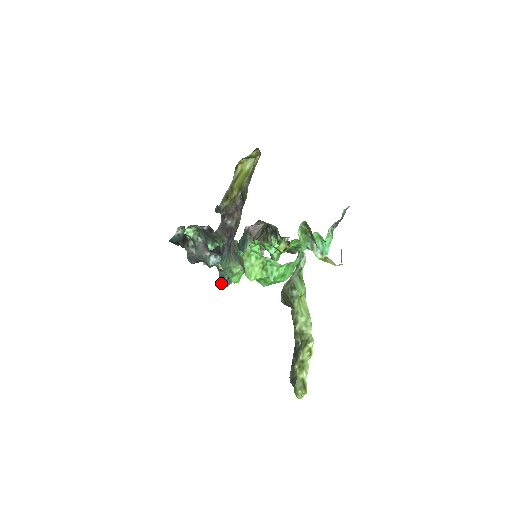
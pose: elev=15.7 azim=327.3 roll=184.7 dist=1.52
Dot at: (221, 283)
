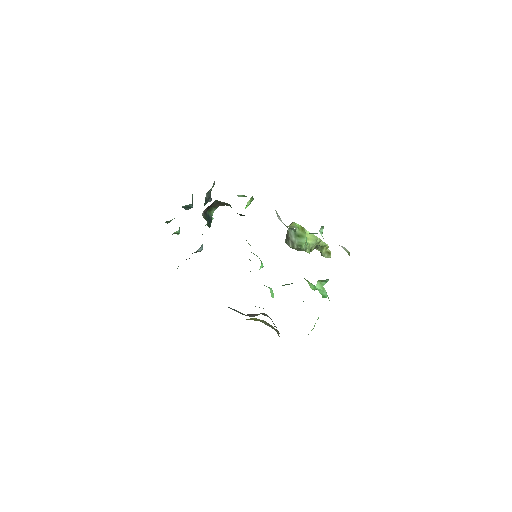
Dot at: occluded
